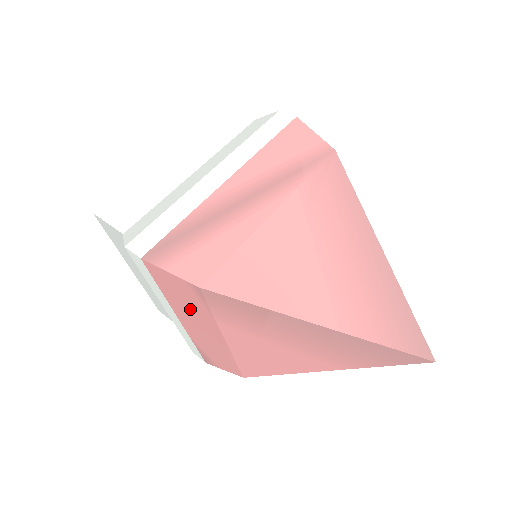
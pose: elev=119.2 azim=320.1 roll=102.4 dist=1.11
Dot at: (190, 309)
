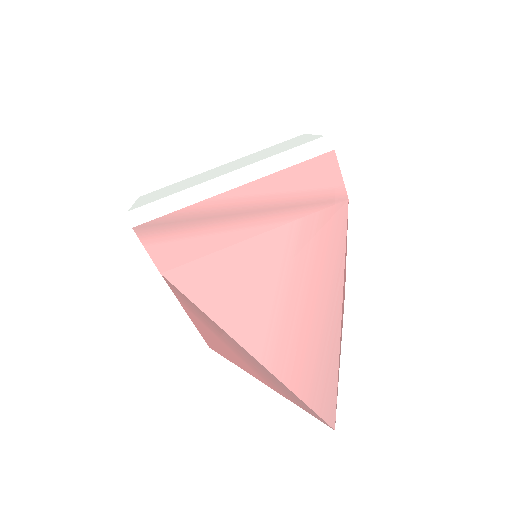
Dot at: occluded
